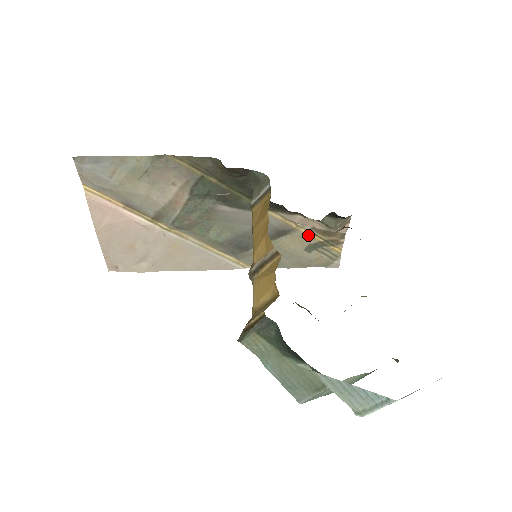
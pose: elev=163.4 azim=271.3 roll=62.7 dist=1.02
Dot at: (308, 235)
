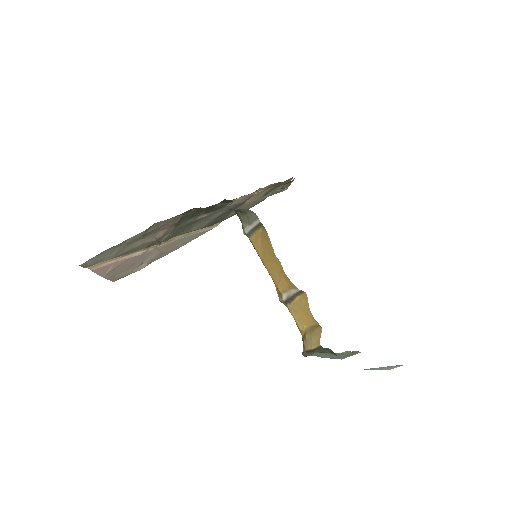
Dot at: (265, 190)
